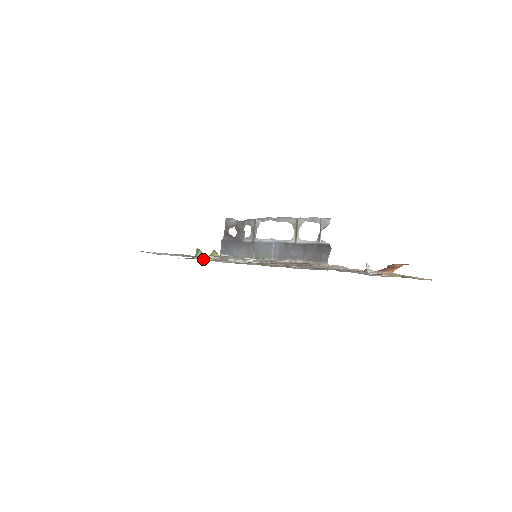
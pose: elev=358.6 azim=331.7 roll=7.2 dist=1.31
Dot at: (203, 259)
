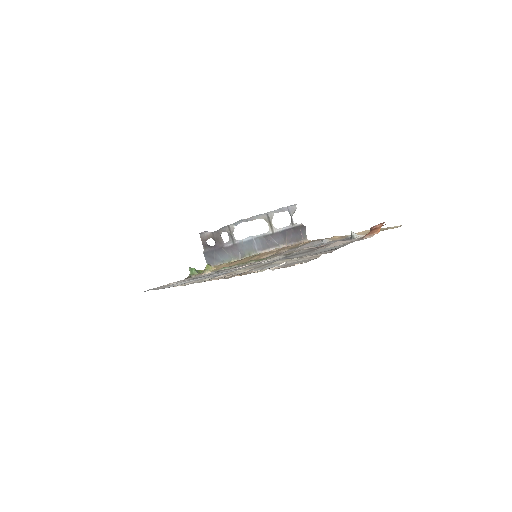
Dot at: (202, 274)
